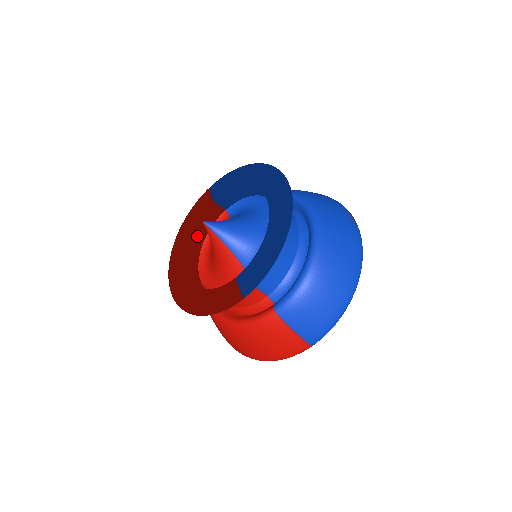
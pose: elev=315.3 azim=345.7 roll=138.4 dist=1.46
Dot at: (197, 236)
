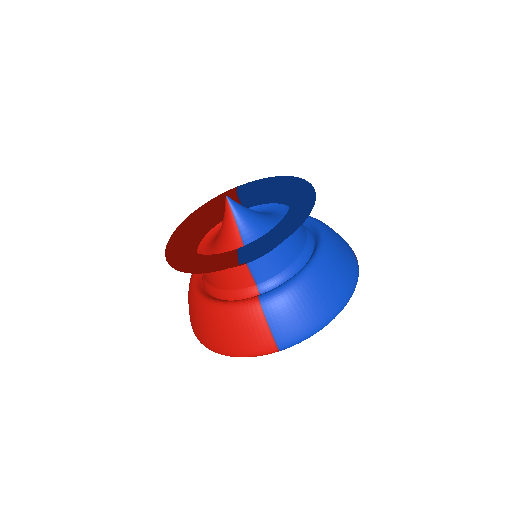
Dot at: (209, 220)
